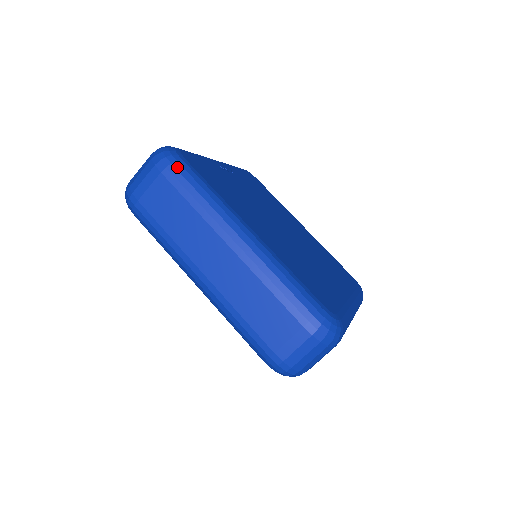
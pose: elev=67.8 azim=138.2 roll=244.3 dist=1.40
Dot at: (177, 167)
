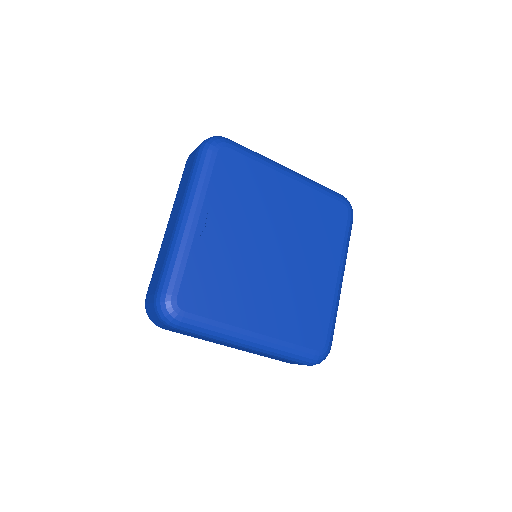
Dot at: (183, 326)
